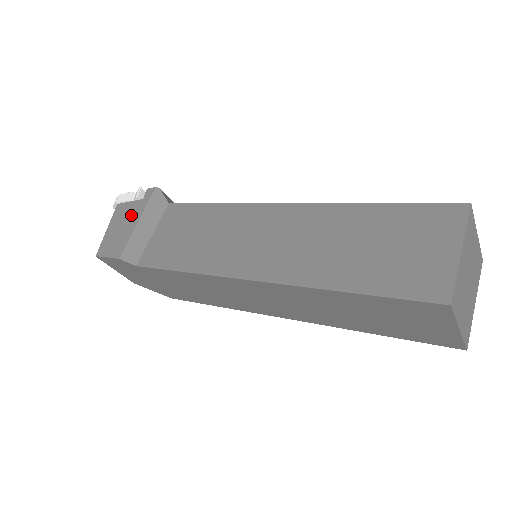
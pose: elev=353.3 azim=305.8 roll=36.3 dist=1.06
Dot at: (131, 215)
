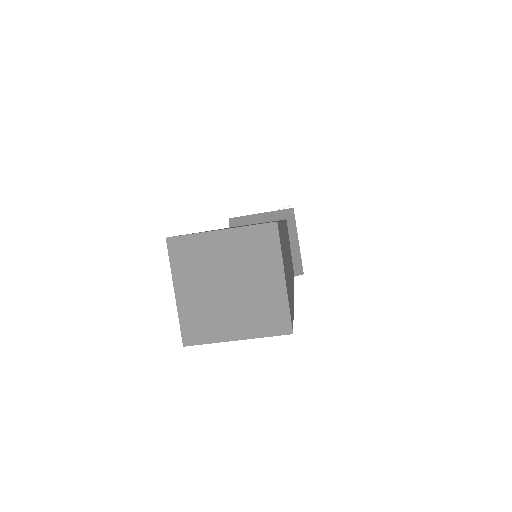
Dot at: occluded
